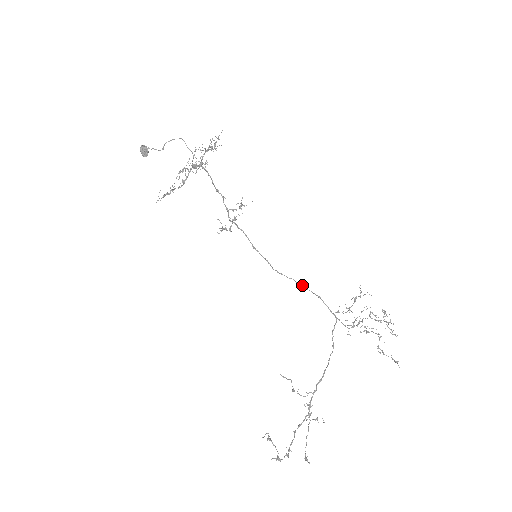
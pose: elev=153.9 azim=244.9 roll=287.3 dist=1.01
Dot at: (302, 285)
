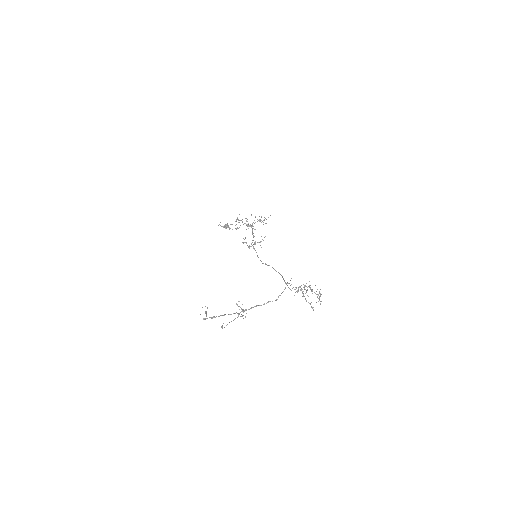
Dot at: (274, 269)
